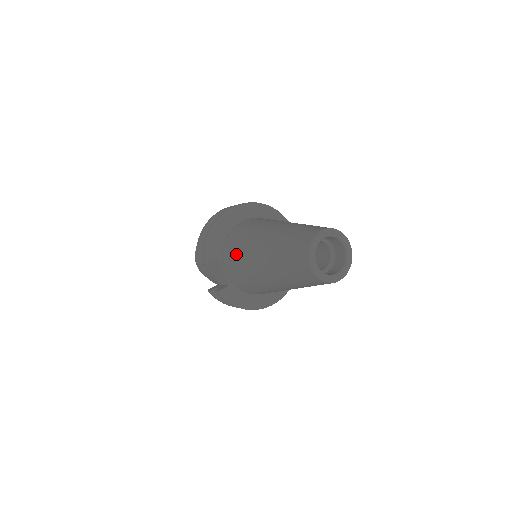
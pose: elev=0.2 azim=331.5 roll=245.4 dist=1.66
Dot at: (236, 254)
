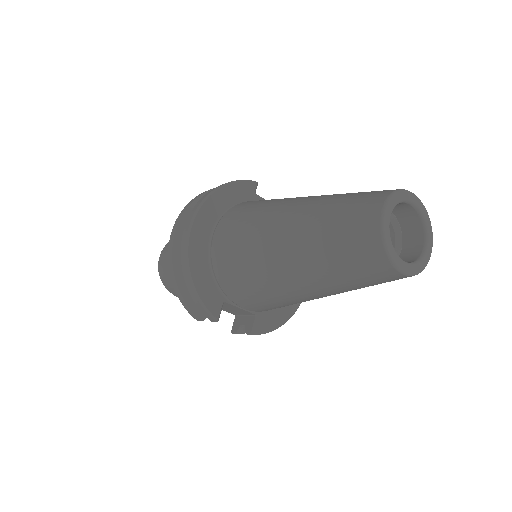
Dot at: (249, 289)
